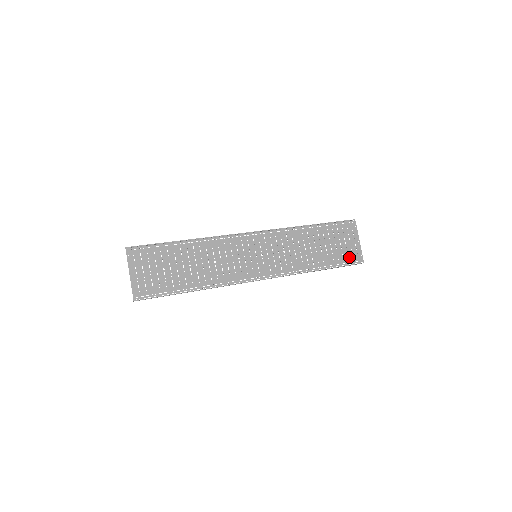
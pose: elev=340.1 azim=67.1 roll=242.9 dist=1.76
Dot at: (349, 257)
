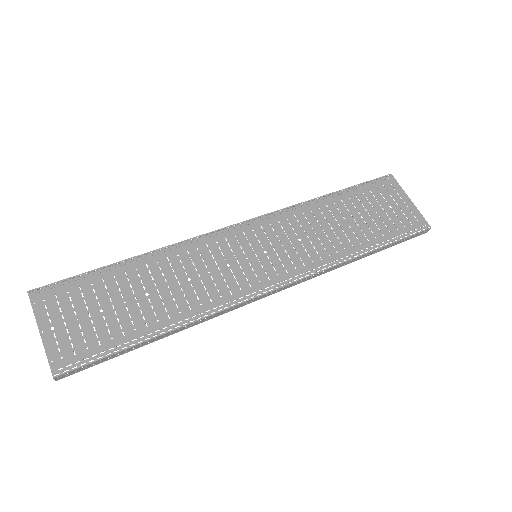
Dot at: (405, 225)
